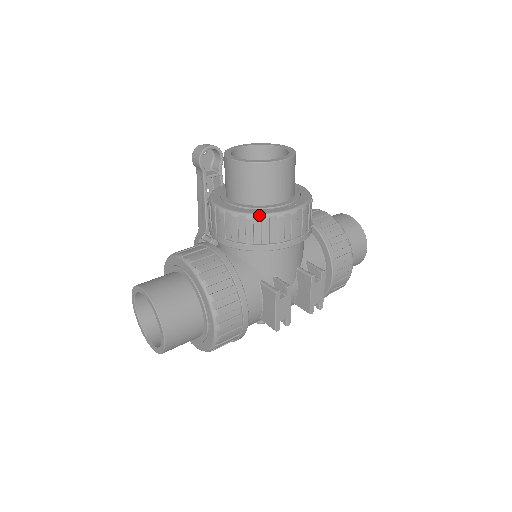
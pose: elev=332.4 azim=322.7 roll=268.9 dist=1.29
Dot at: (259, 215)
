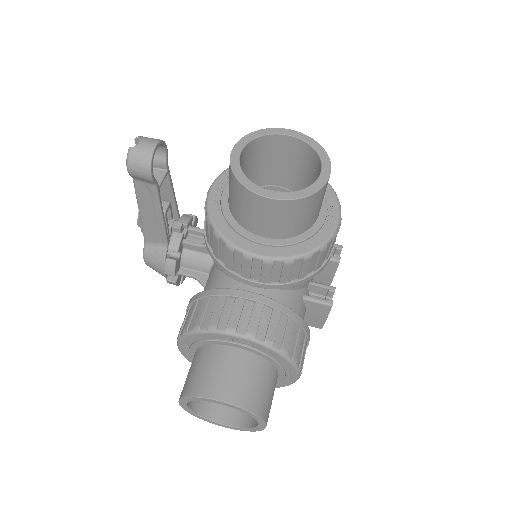
Dot at: (318, 250)
